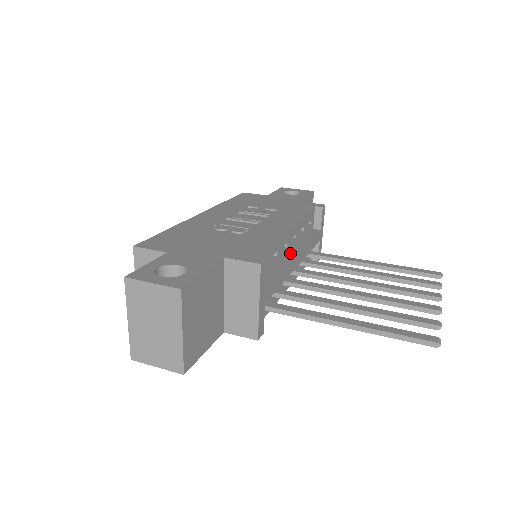
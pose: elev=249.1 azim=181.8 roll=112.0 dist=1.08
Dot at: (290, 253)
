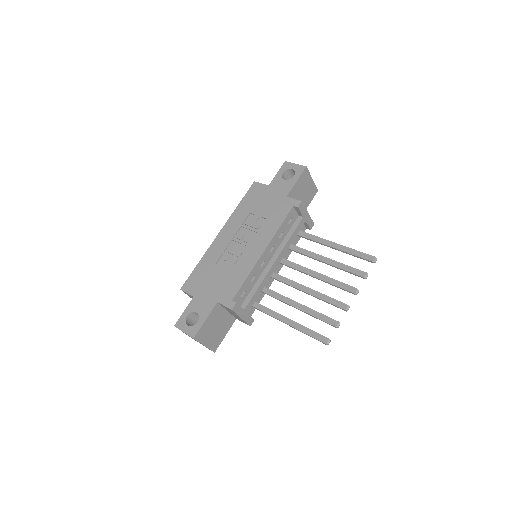
Dot at: (270, 260)
